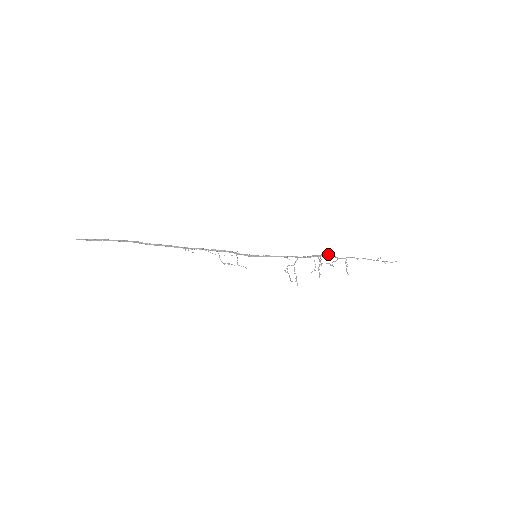
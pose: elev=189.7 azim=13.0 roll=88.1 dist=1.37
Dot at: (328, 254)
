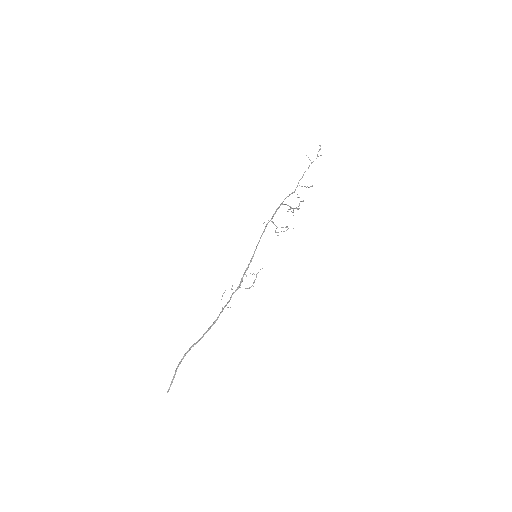
Dot at: (285, 198)
